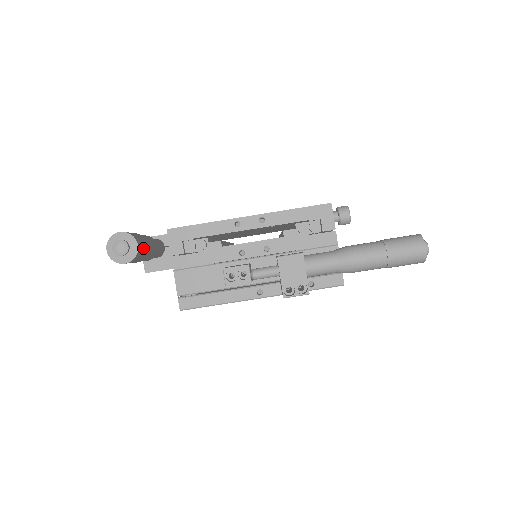
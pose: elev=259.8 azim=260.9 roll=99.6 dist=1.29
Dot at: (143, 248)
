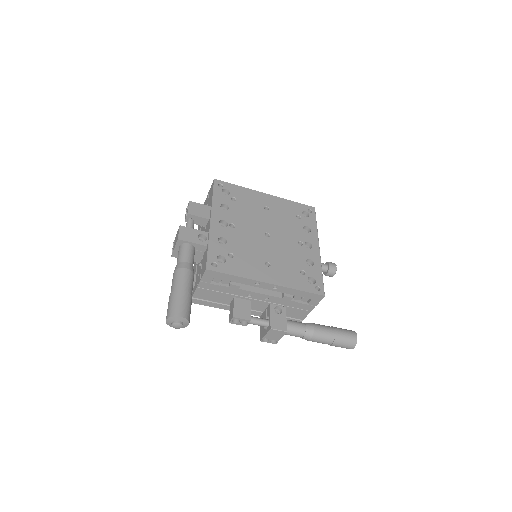
Dot at: occluded
